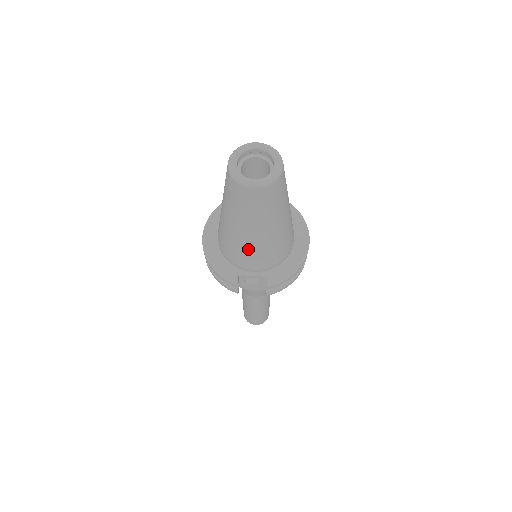
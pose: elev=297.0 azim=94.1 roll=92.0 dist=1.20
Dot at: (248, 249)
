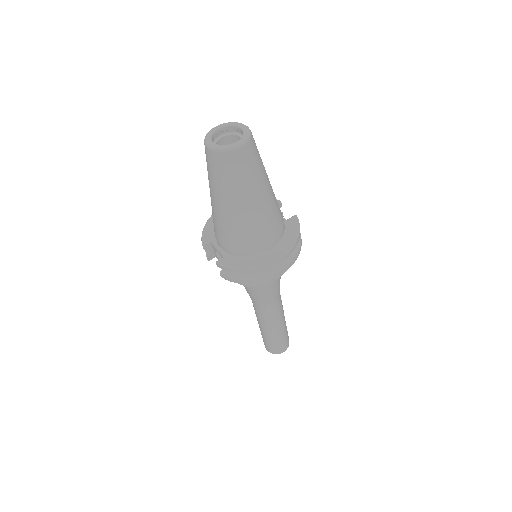
Dot at: (214, 216)
